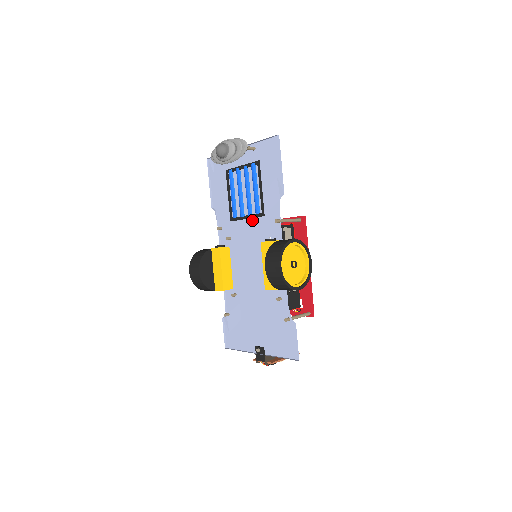
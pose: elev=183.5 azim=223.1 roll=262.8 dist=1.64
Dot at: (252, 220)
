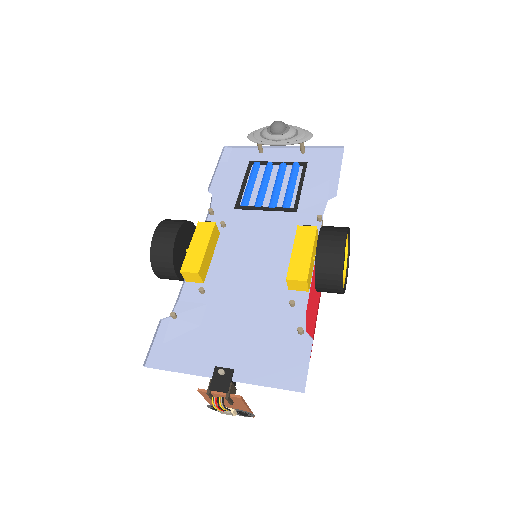
Dot at: (274, 213)
